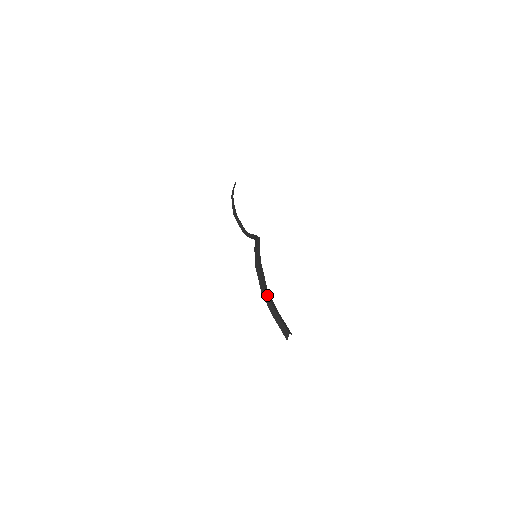
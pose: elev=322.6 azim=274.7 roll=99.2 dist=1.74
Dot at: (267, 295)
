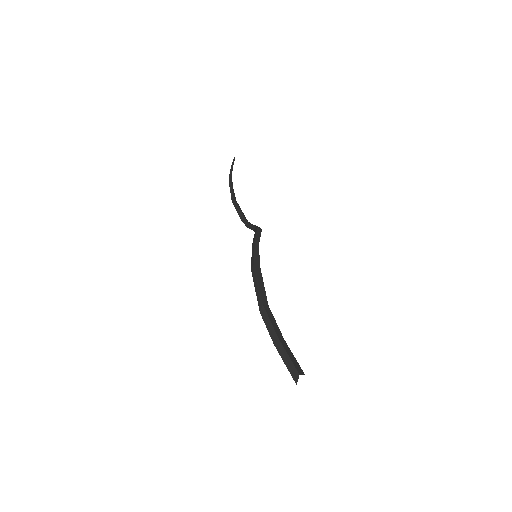
Dot at: (267, 315)
